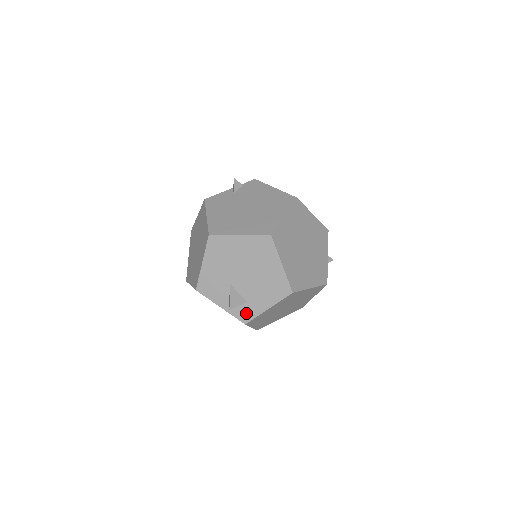
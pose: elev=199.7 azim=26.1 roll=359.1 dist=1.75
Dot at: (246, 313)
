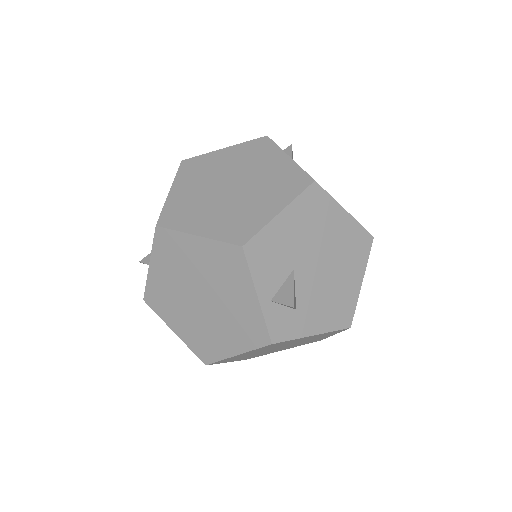
Dot at: (284, 326)
